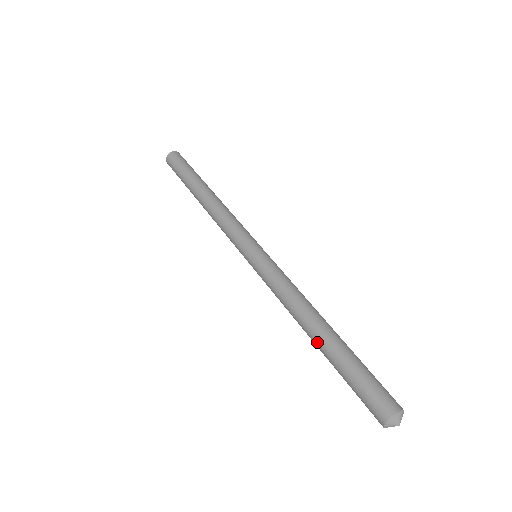
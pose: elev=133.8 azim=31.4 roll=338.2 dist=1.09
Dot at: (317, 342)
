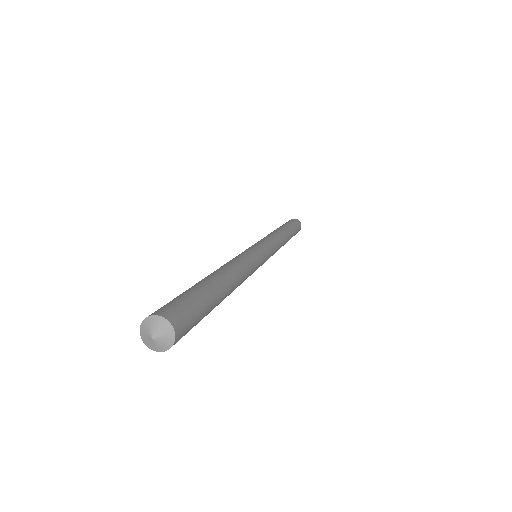
Dot at: occluded
